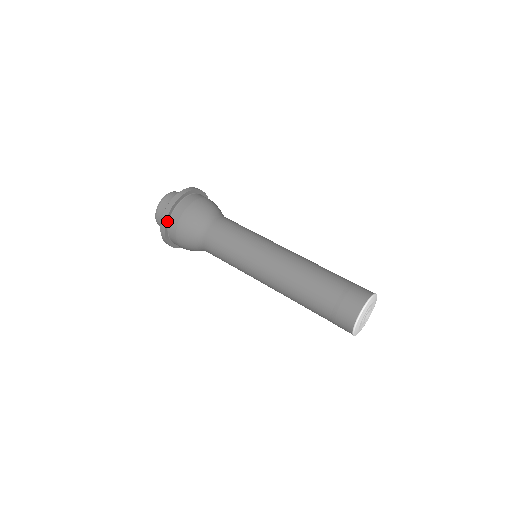
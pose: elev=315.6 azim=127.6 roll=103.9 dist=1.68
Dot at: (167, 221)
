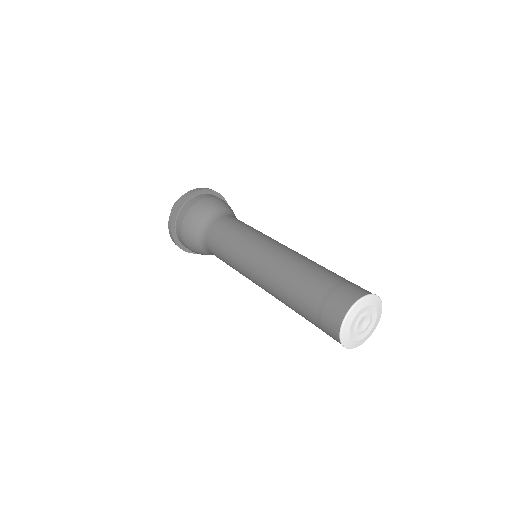
Dot at: (176, 240)
